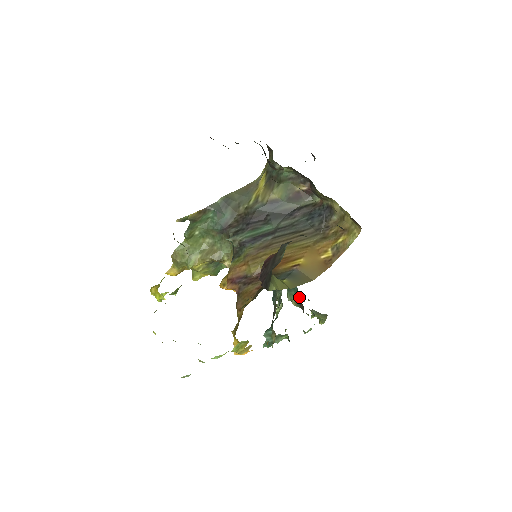
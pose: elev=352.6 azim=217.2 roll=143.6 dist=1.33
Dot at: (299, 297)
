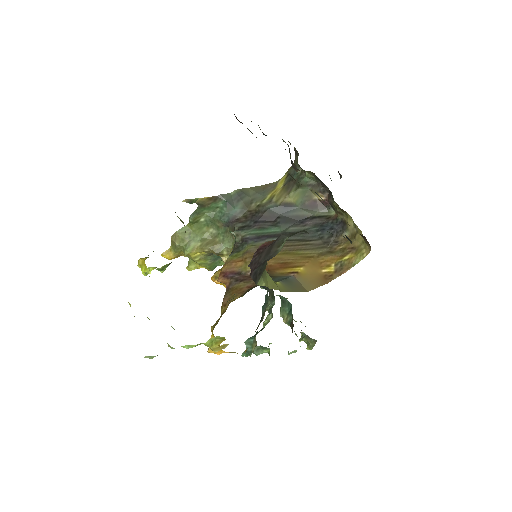
Dot at: (291, 314)
